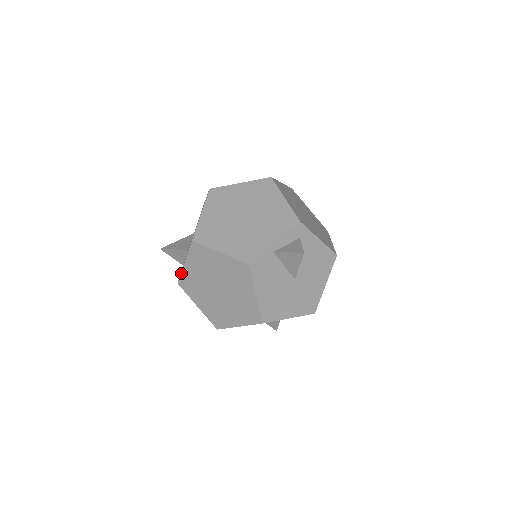
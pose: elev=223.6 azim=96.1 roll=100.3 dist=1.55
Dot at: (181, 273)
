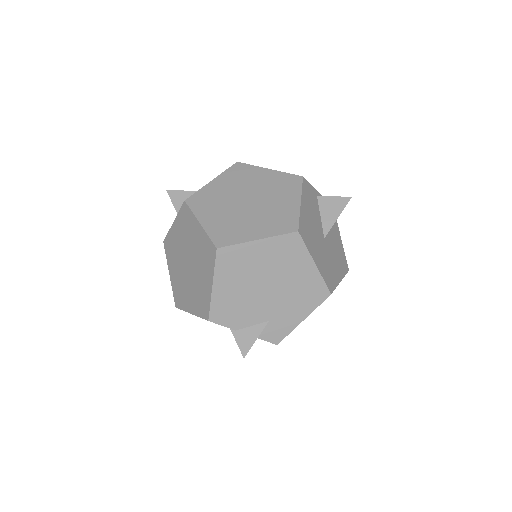
Dot at: (199, 190)
